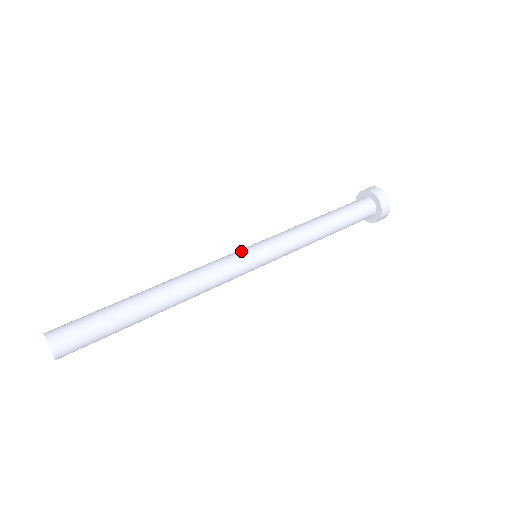
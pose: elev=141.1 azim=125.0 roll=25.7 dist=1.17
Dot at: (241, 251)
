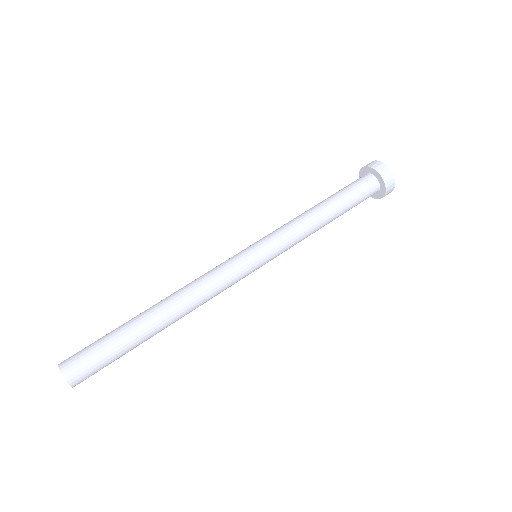
Dot at: (237, 254)
